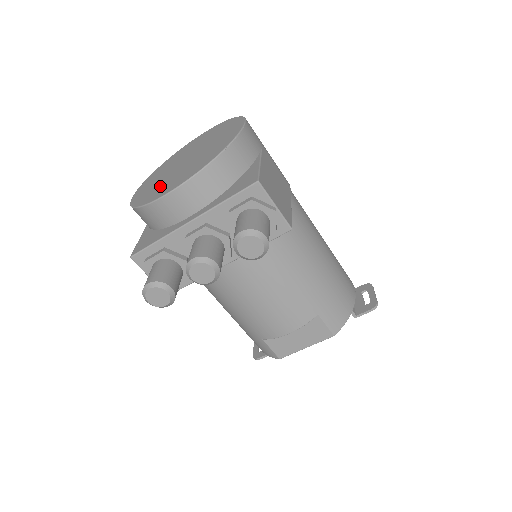
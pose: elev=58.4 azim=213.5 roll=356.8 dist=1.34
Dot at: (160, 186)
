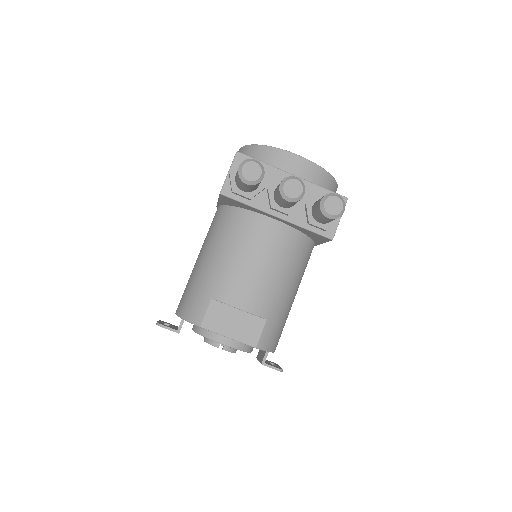
Dot at: occluded
